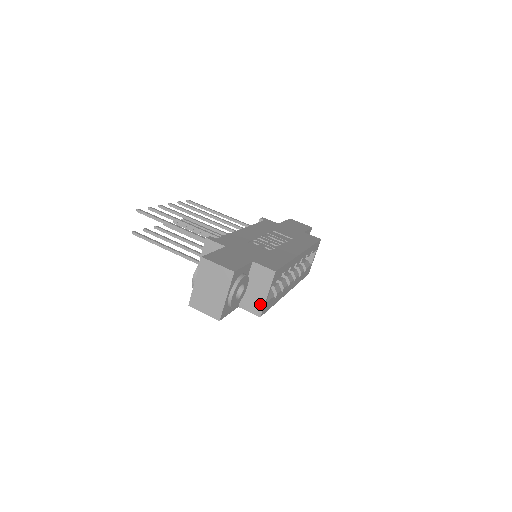
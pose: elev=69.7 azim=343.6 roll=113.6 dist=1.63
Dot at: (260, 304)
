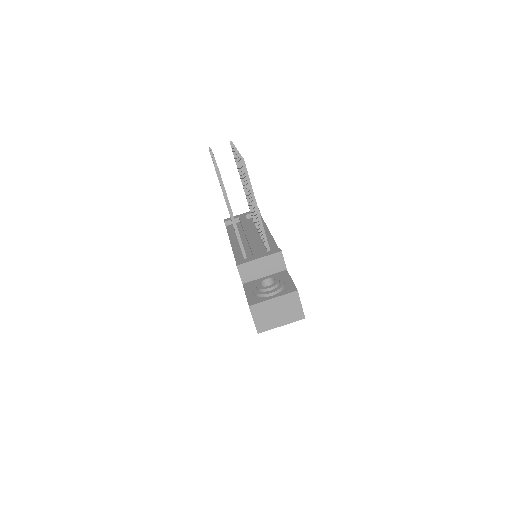
Dot at: occluded
